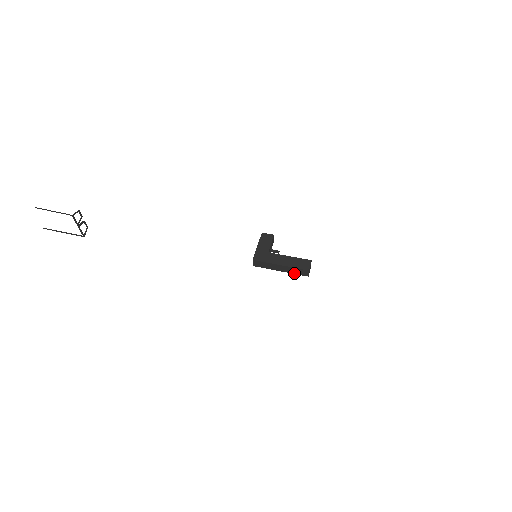
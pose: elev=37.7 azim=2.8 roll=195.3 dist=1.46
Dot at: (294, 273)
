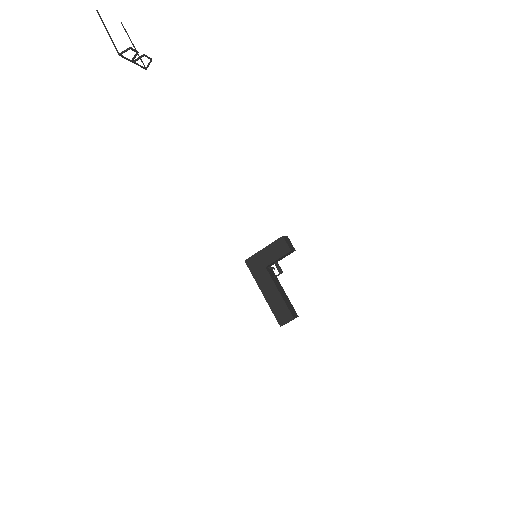
Dot at: occluded
